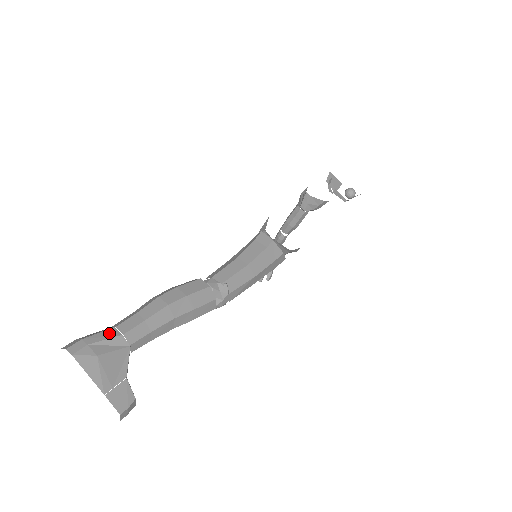
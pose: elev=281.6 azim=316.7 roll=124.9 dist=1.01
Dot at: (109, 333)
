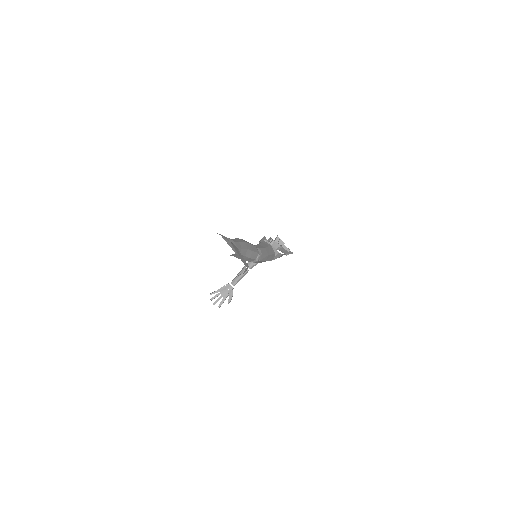
Dot at: (228, 238)
